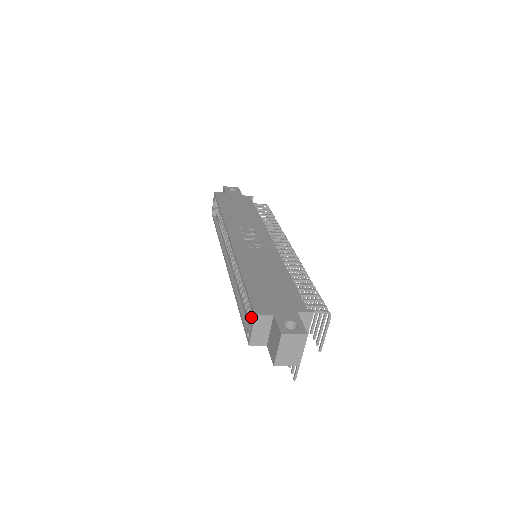
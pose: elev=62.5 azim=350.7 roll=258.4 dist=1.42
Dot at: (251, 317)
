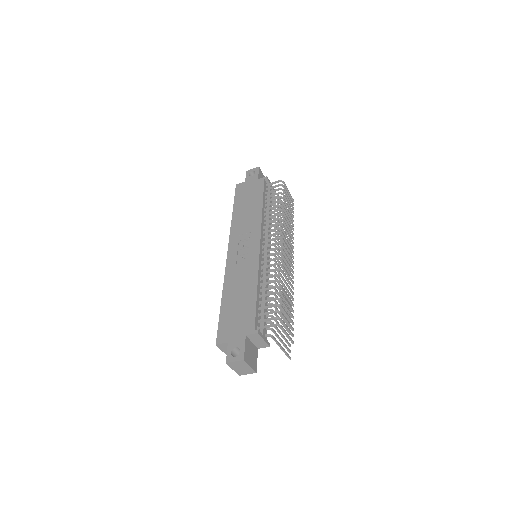
Dot at: occluded
